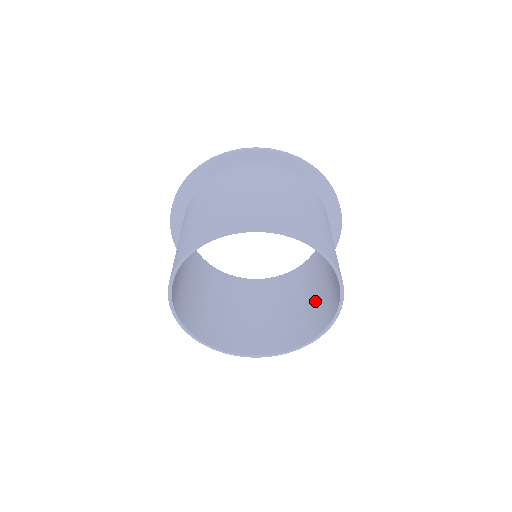
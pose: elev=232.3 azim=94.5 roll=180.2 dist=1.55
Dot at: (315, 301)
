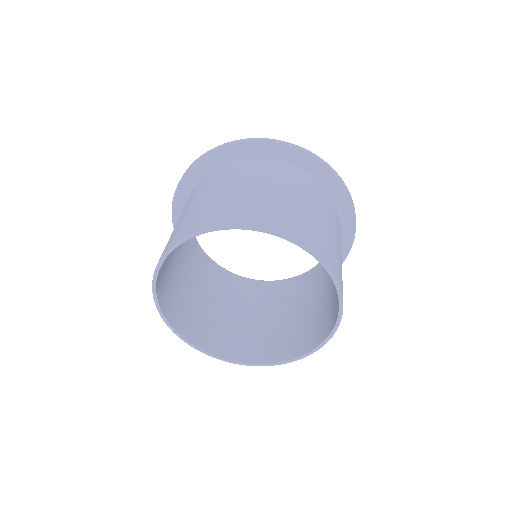
Dot at: (254, 327)
